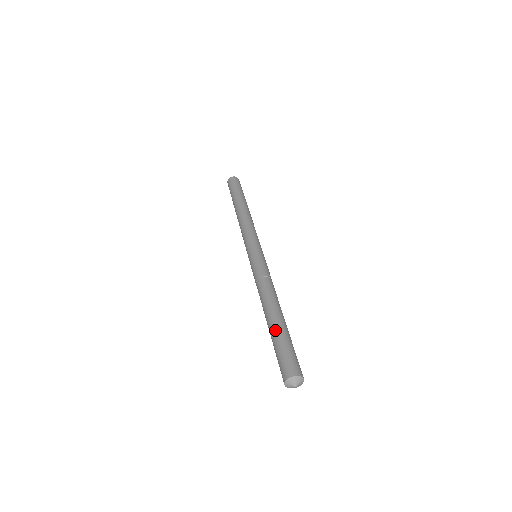
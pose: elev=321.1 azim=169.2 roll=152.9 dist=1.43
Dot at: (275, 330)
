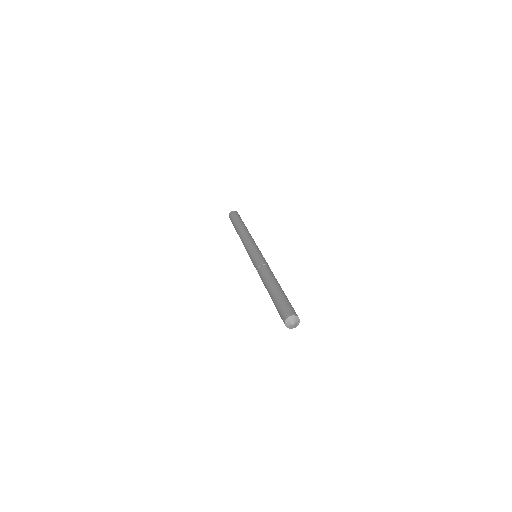
Dot at: occluded
